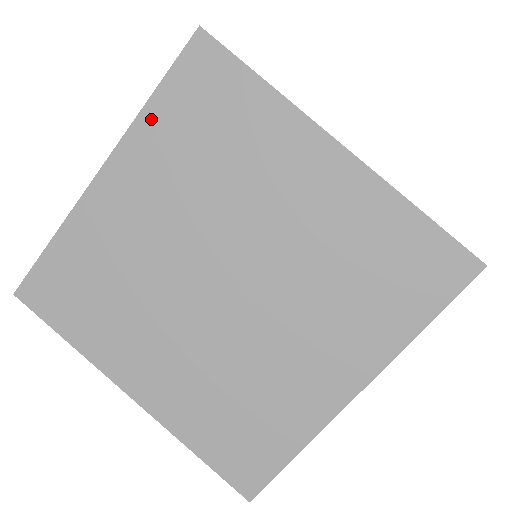
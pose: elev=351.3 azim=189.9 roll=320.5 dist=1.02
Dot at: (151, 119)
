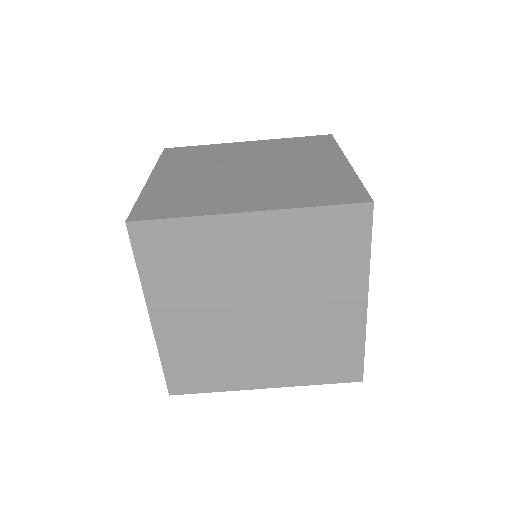
Dot at: (149, 279)
